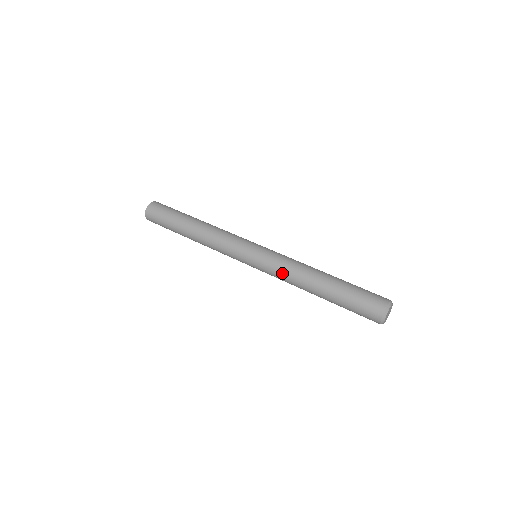
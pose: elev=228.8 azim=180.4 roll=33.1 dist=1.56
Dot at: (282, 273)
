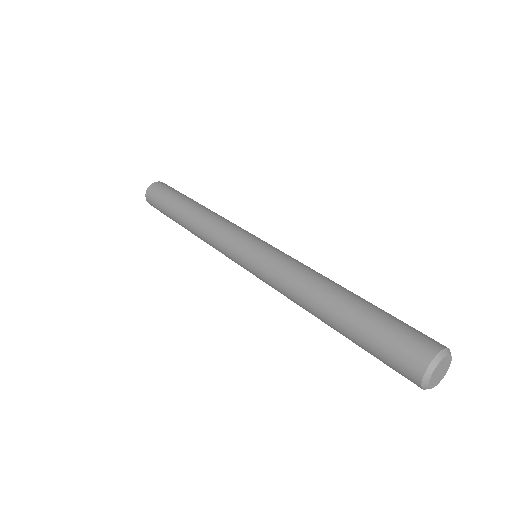
Dot at: occluded
